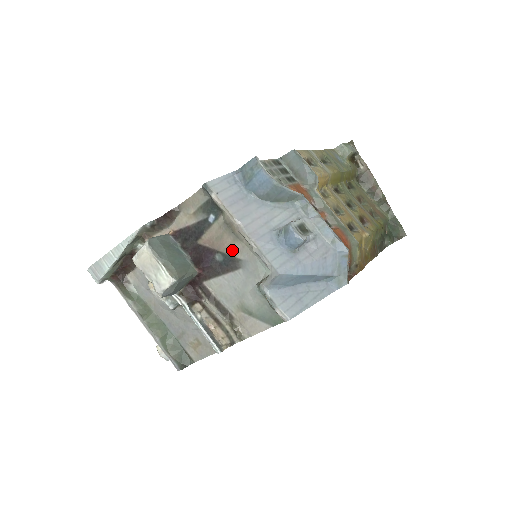
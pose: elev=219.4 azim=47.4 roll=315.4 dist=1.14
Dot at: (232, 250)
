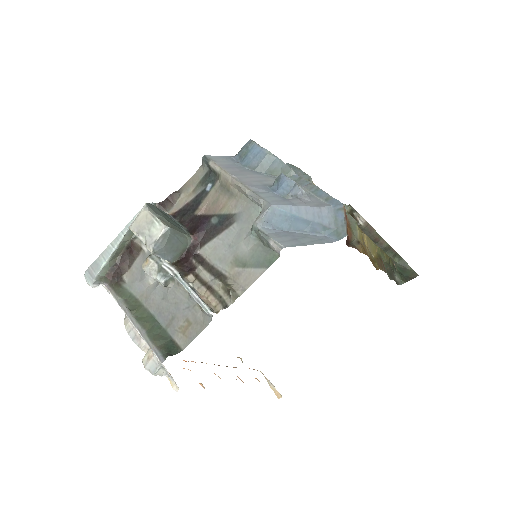
Dot at: (227, 208)
